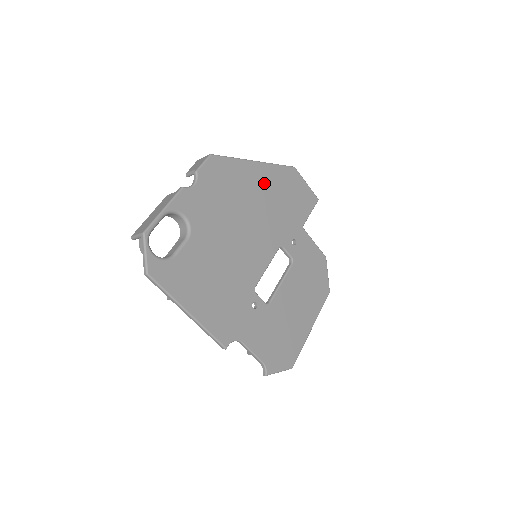
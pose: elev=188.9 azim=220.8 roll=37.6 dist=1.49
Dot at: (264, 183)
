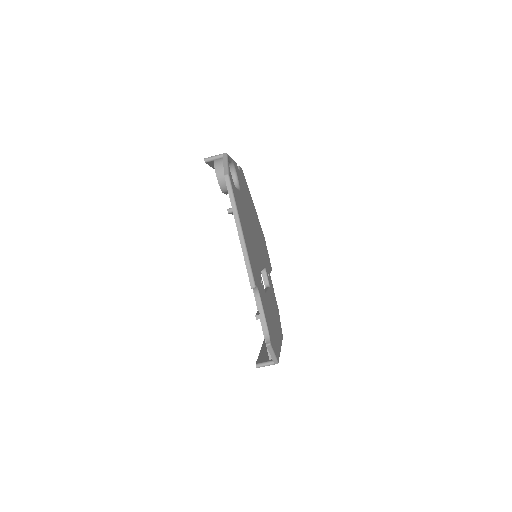
Dot at: (257, 221)
